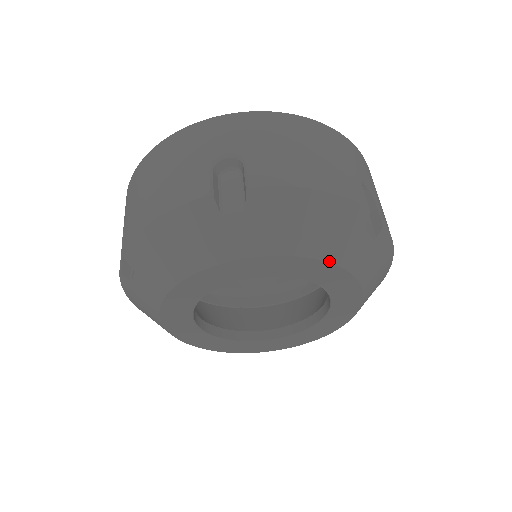
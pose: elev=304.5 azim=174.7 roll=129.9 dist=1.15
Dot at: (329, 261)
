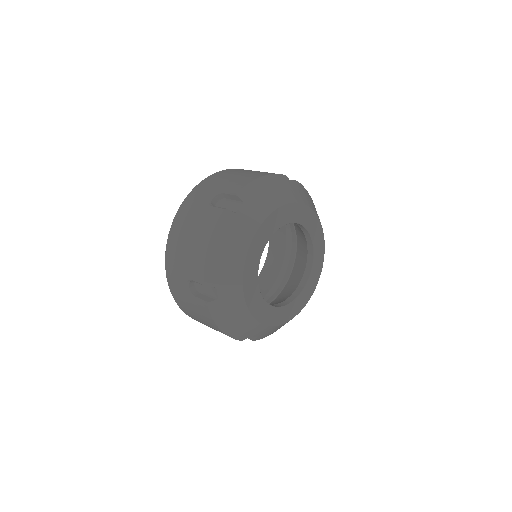
Dot at: (293, 202)
